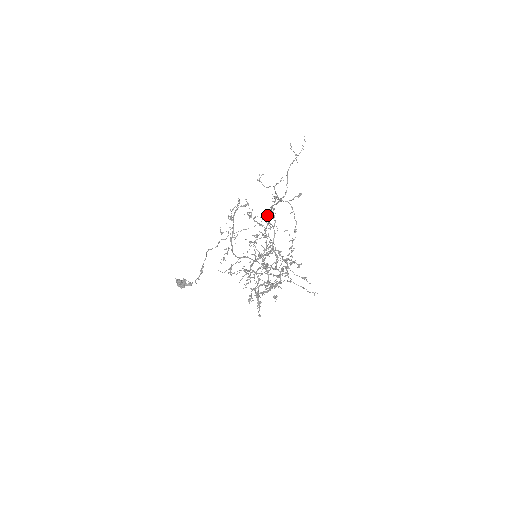
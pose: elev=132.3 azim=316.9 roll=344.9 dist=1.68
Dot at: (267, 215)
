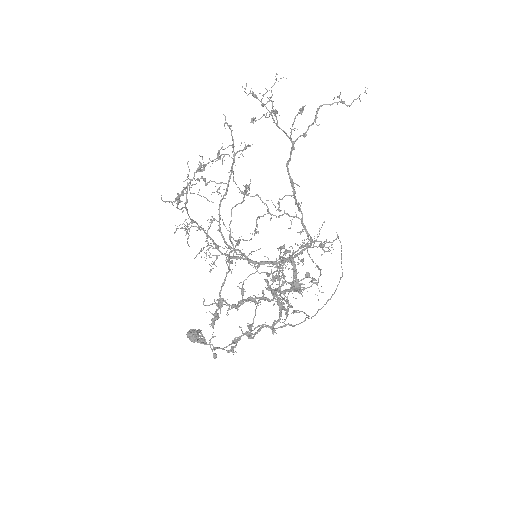
Dot at: occluded
